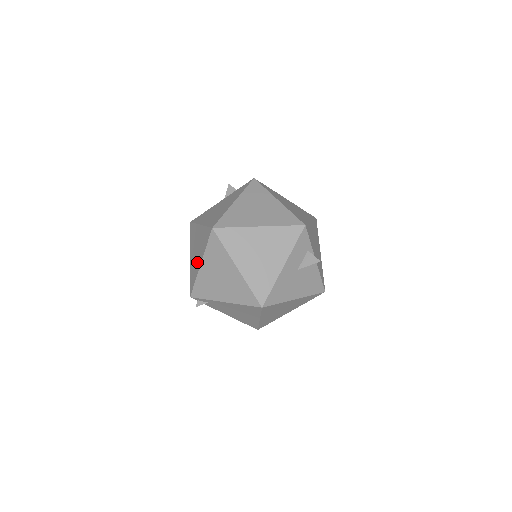
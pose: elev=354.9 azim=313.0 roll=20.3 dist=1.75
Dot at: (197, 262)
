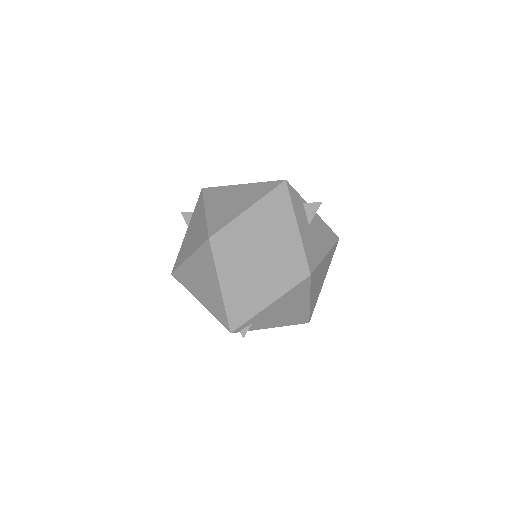
Dot at: (213, 292)
